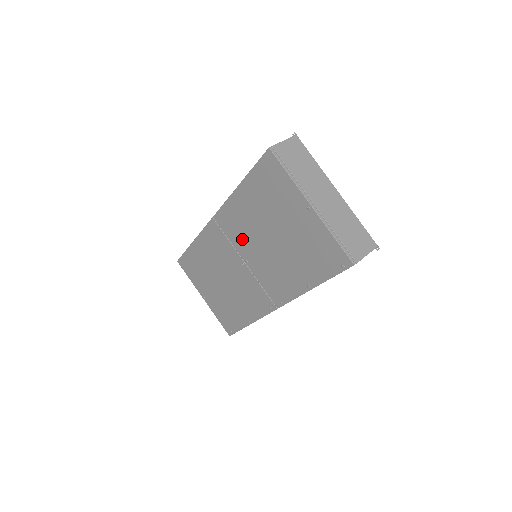
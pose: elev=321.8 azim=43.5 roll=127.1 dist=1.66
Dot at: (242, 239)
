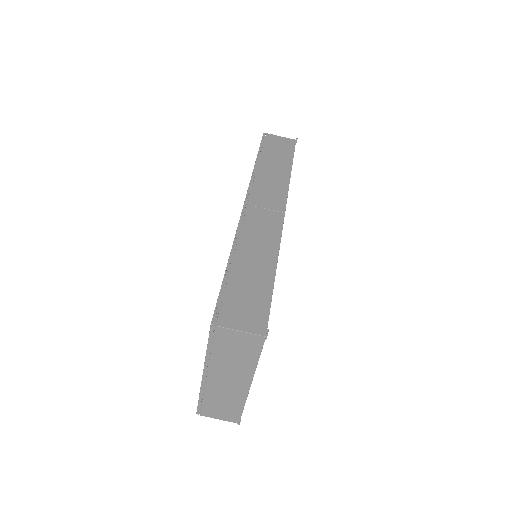
Dot at: occluded
